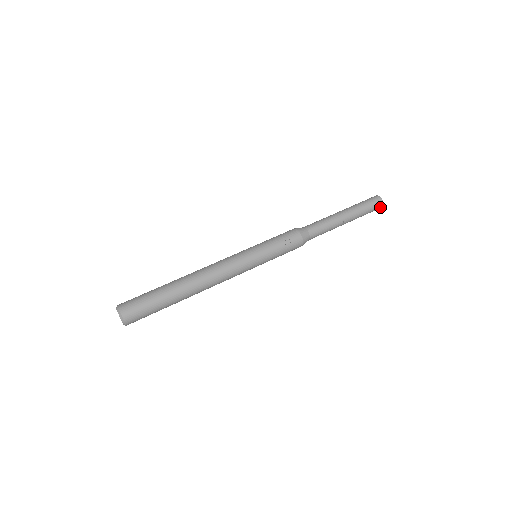
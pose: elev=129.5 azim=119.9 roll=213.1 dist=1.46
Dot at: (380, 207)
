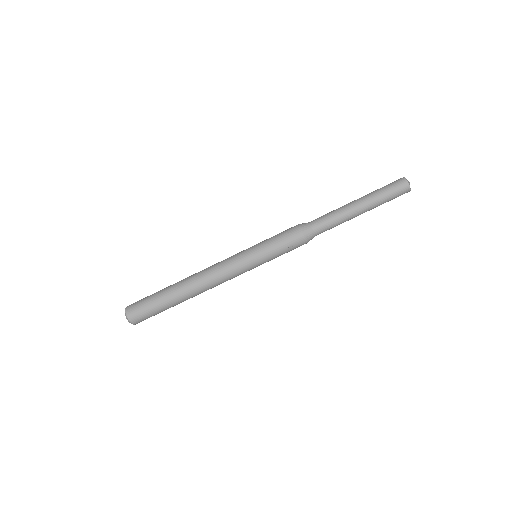
Dot at: (406, 192)
